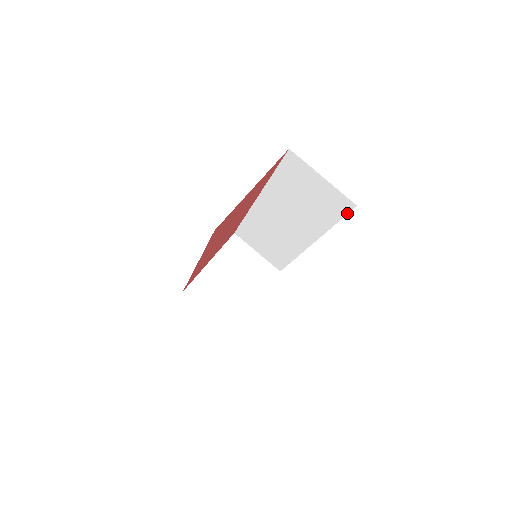
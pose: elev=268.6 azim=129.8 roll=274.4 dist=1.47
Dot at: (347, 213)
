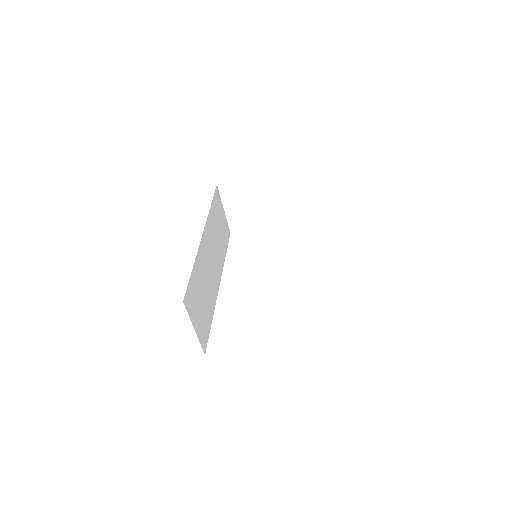
Dot at: occluded
